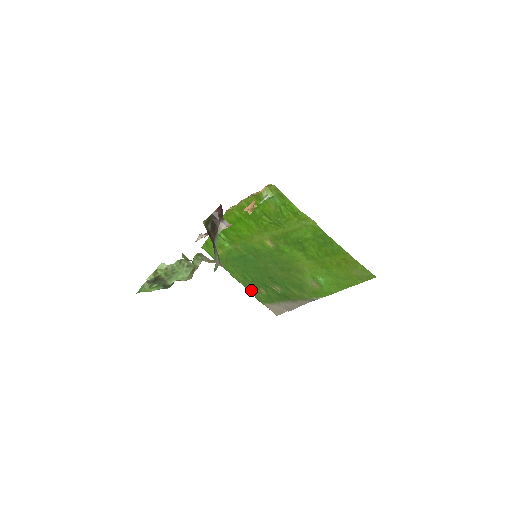
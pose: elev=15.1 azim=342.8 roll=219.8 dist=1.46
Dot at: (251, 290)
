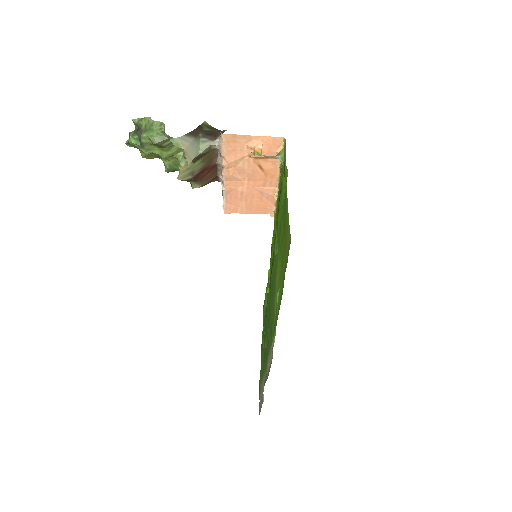
Dot at: occluded
